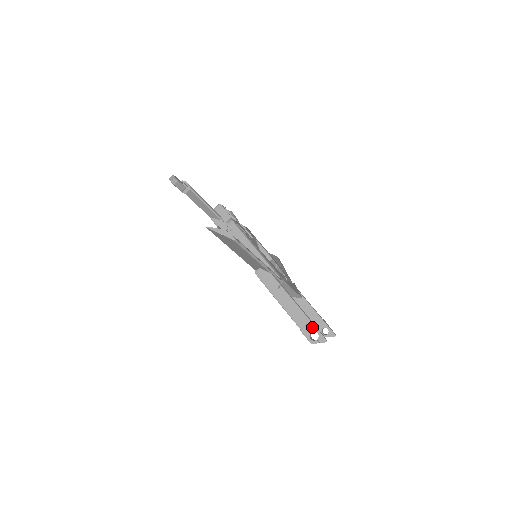
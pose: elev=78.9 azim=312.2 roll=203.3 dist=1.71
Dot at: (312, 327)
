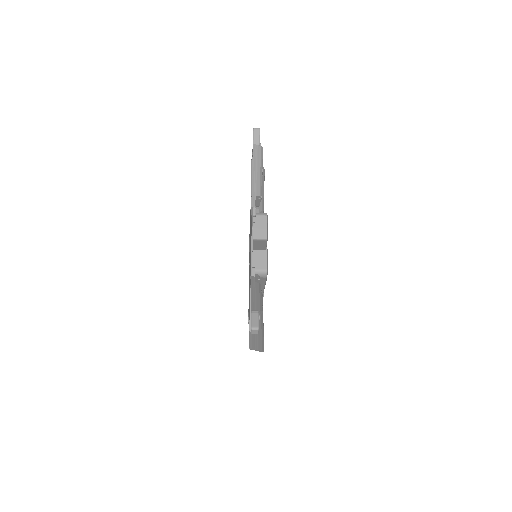
Dot at: occluded
